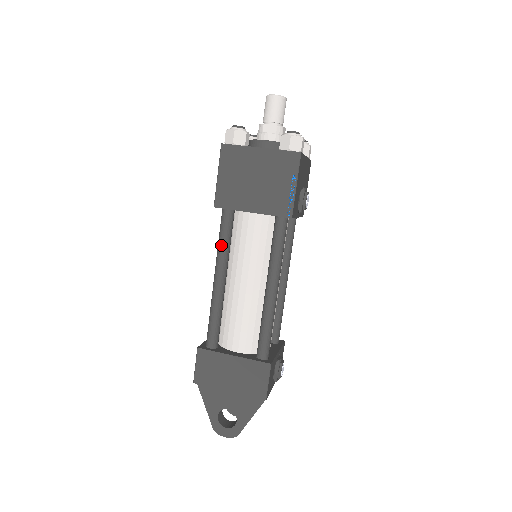
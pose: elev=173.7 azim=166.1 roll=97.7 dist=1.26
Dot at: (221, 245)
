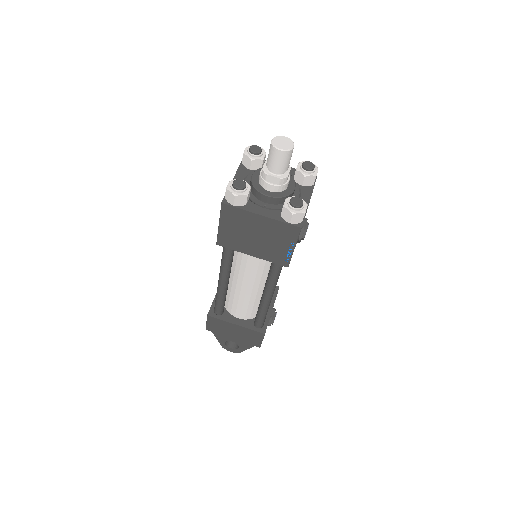
Dot at: (224, 265)
